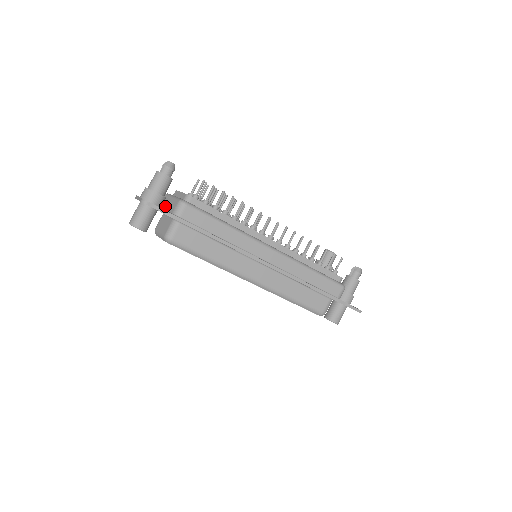
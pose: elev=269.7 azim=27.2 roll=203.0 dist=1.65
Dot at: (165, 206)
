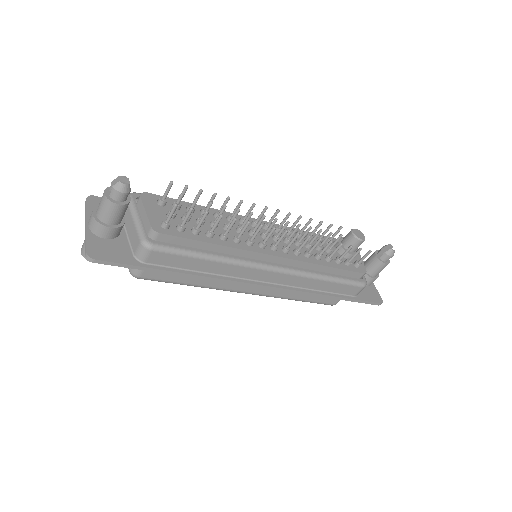
Dot at: (126, 225)
